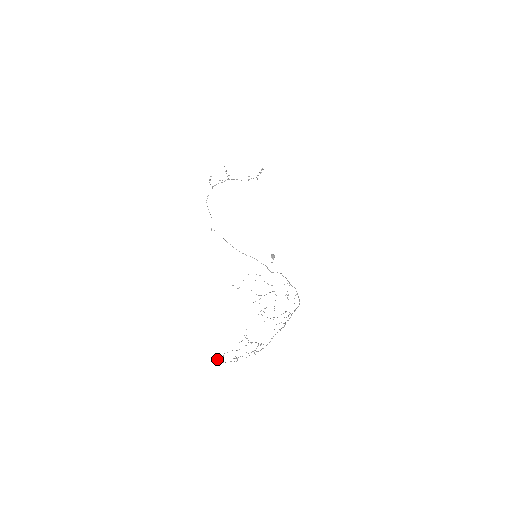
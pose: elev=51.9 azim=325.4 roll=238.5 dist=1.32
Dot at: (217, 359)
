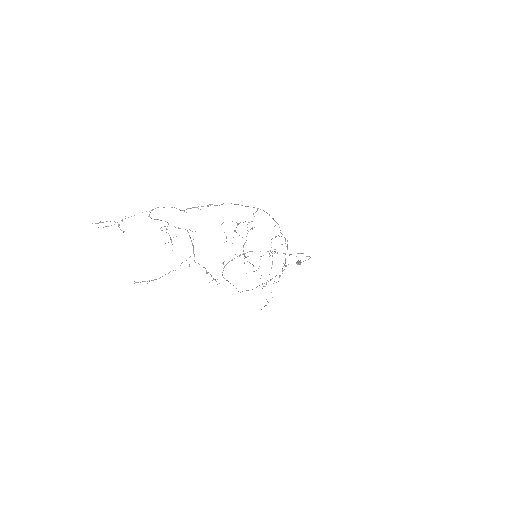
Dot at: occluded
